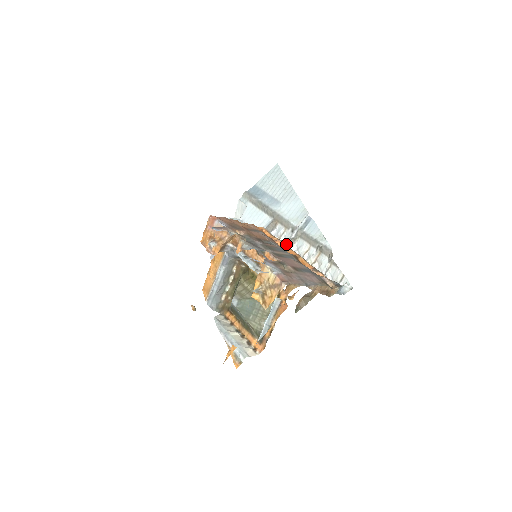
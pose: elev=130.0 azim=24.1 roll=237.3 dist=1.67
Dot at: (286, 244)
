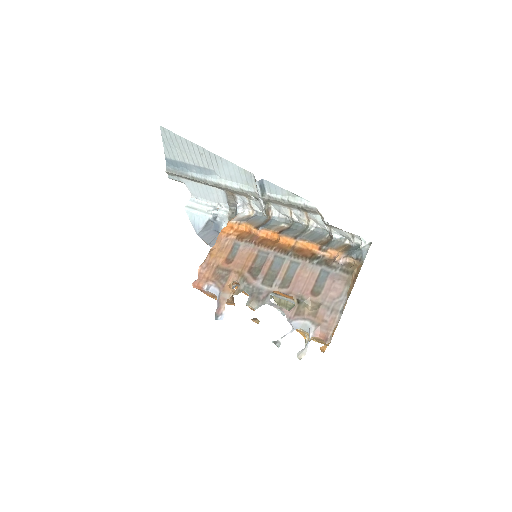
Dot at: (264, 214)
